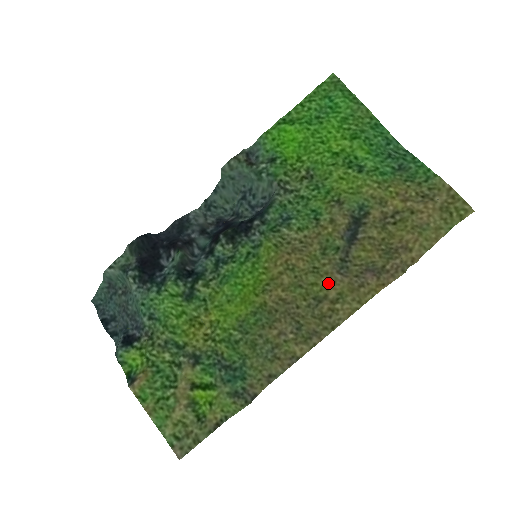
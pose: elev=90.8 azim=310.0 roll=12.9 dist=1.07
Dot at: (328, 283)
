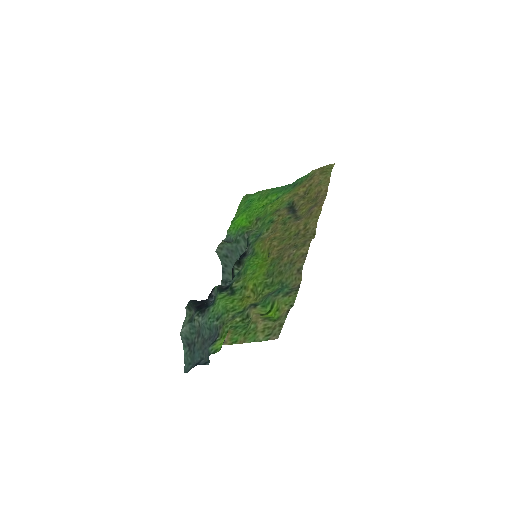
Dot at: (296, 227)
